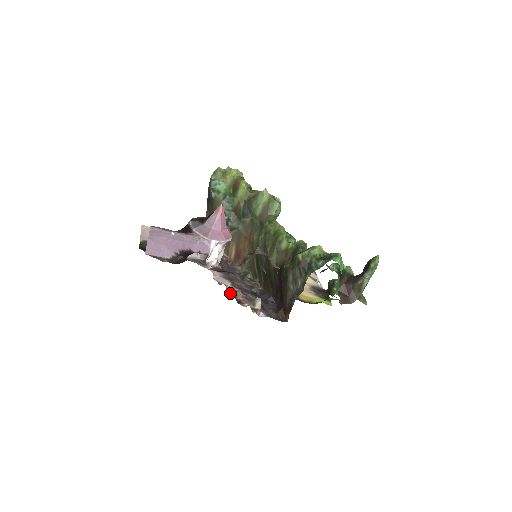
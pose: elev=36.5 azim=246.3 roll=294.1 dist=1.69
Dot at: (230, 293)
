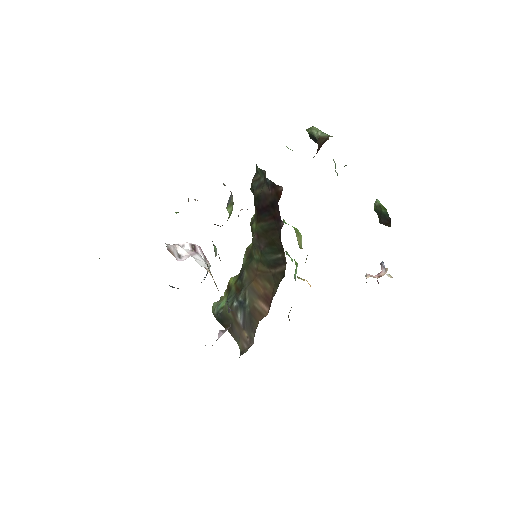
Dot at: occluded
